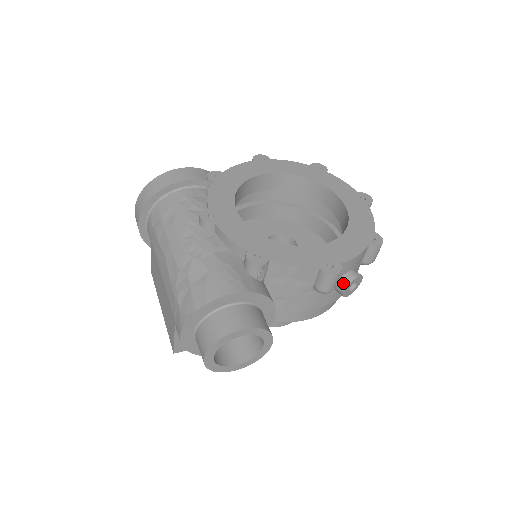
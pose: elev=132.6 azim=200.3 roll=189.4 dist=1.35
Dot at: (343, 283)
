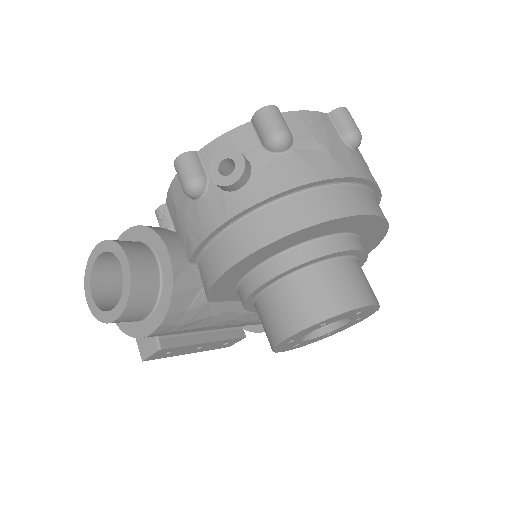
Dot at: (212, 171)
